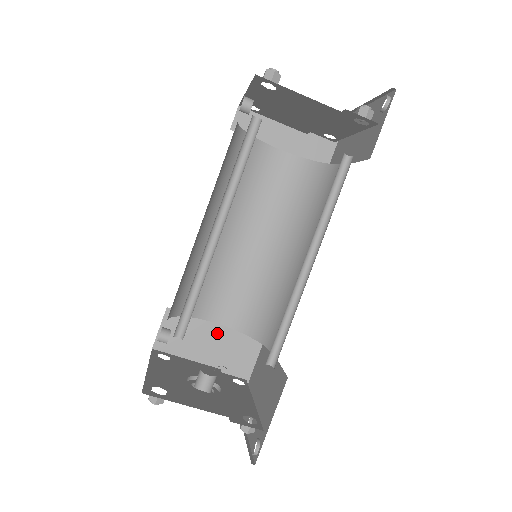
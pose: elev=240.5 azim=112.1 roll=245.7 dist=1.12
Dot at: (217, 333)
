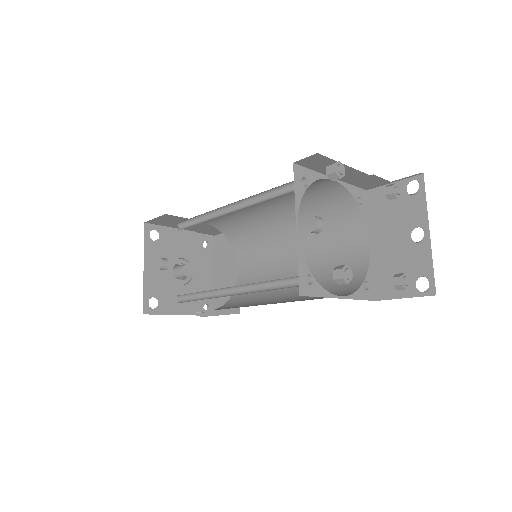
Dot at: (202, 224)
